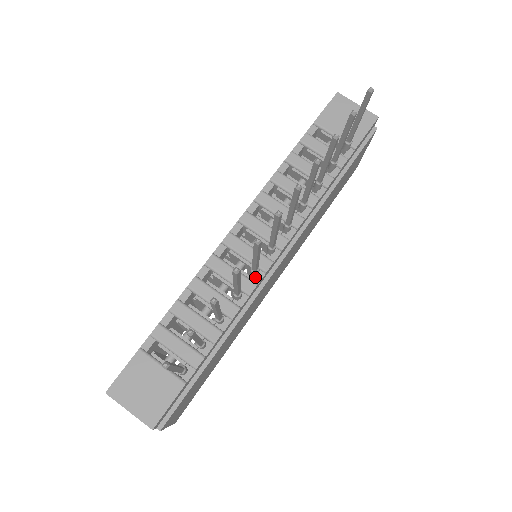
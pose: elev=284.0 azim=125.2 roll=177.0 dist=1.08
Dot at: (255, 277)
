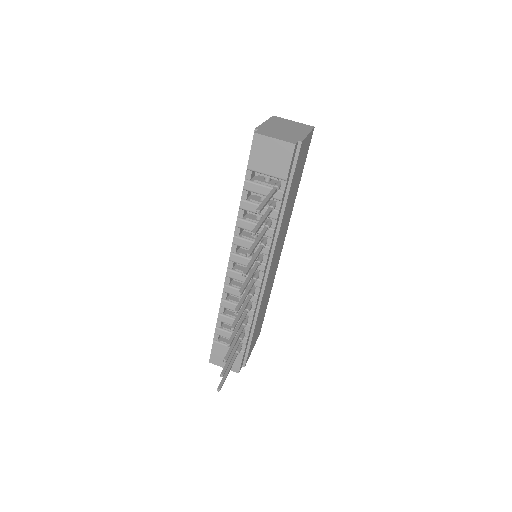
Dot at: (255, 291)
